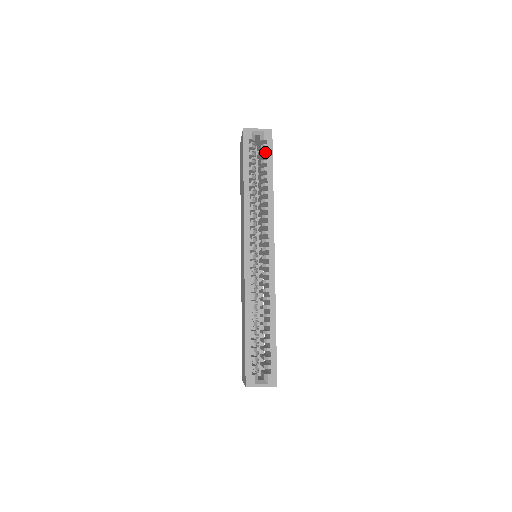
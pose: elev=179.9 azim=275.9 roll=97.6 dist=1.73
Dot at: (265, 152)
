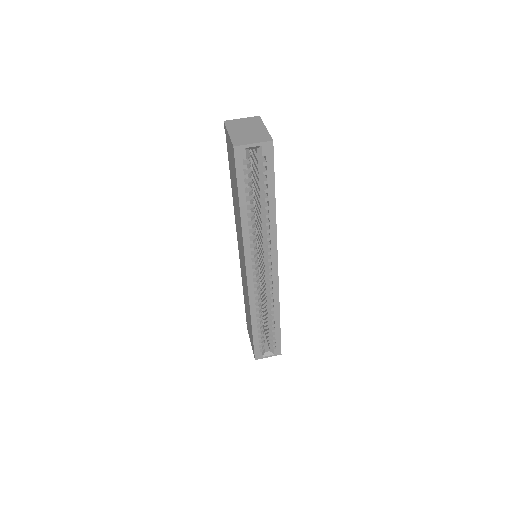
Dot at: (264, 172)
